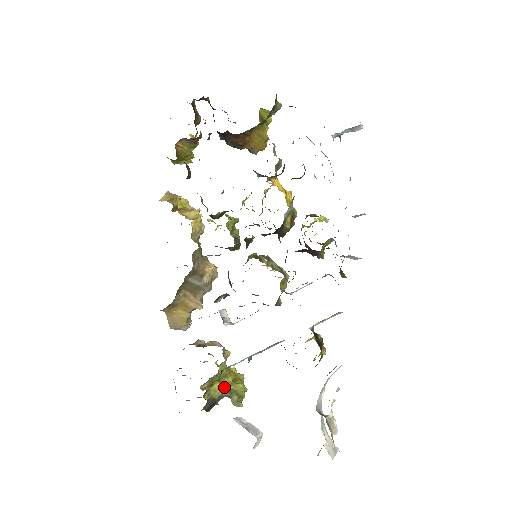
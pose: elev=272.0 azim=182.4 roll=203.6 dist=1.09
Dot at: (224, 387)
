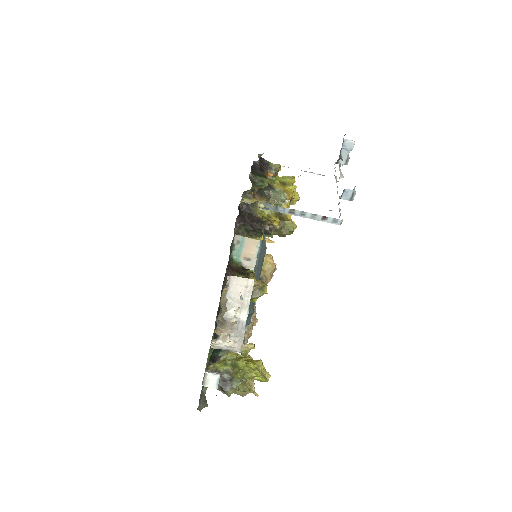
Dot at: (226, 360)
